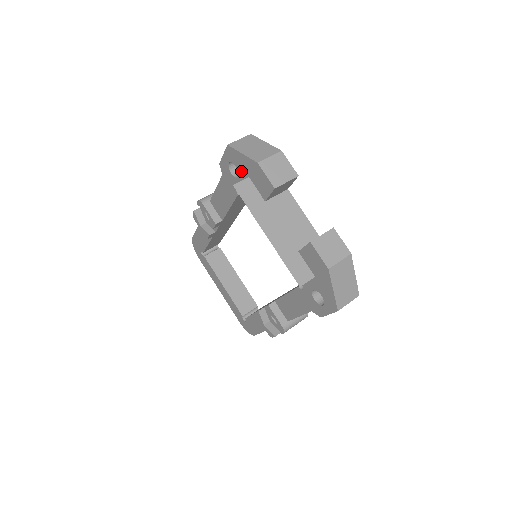
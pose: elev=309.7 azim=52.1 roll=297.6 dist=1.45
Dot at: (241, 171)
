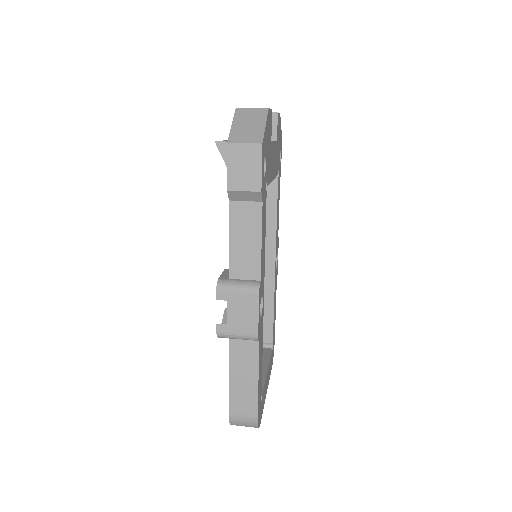
Dot at: occluded
